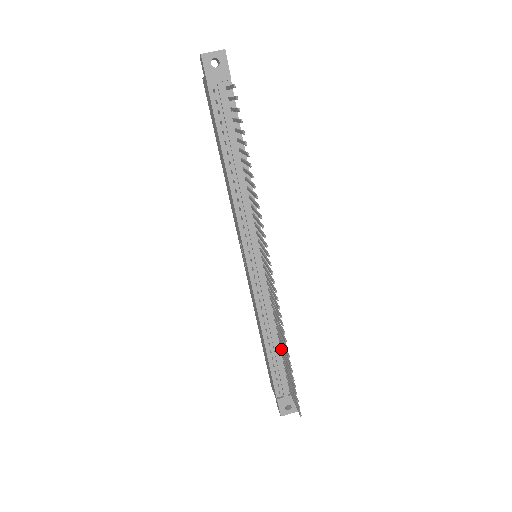
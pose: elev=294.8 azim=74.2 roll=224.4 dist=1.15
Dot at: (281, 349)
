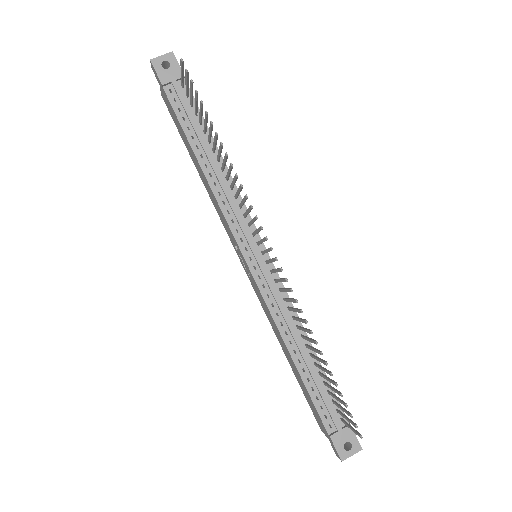
Dot at: (315, 363)
